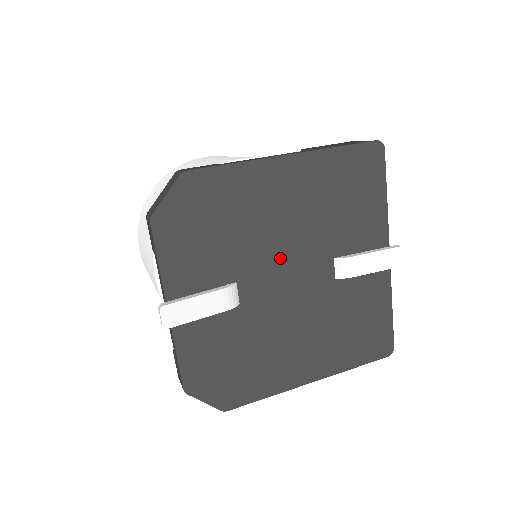
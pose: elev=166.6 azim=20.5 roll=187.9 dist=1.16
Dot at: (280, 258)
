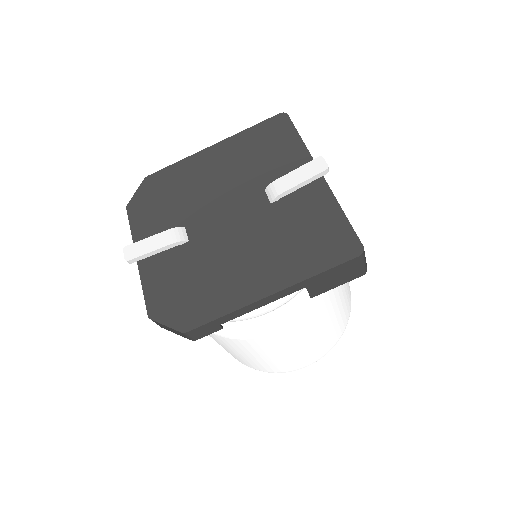
Dot at: (217, 203)
